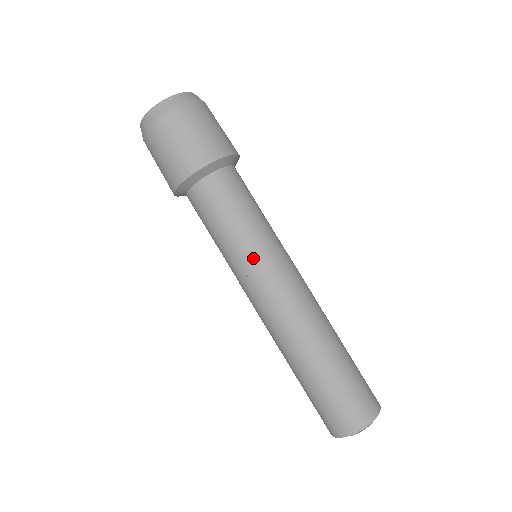
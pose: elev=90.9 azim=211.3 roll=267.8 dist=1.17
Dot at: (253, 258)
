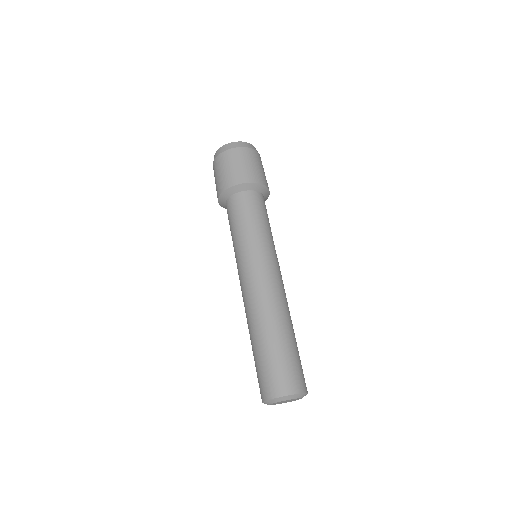
Dot at: (249, 250)
